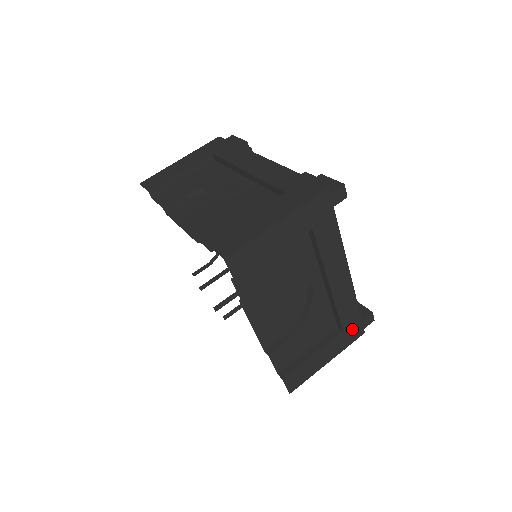
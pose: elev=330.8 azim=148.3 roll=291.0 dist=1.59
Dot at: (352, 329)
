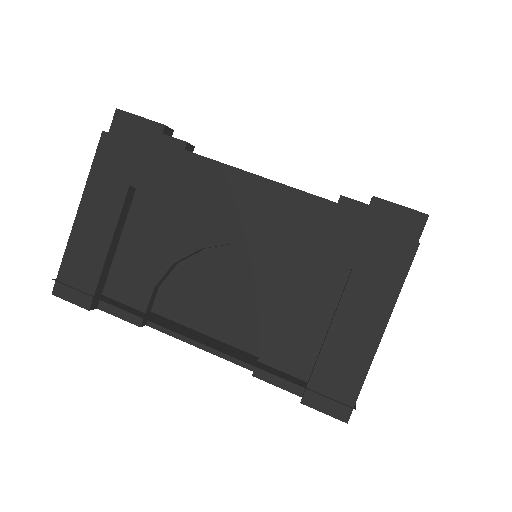
Dot at: occluded
